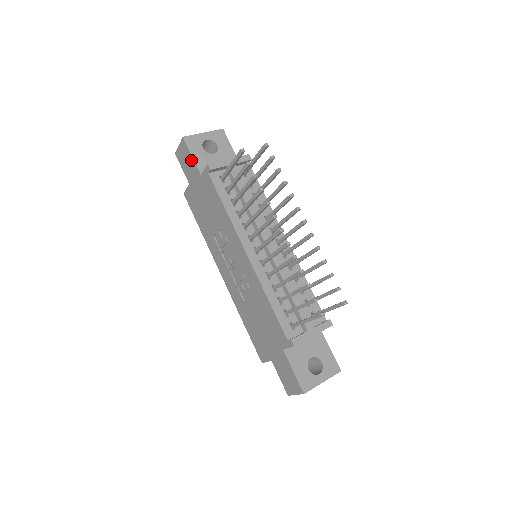
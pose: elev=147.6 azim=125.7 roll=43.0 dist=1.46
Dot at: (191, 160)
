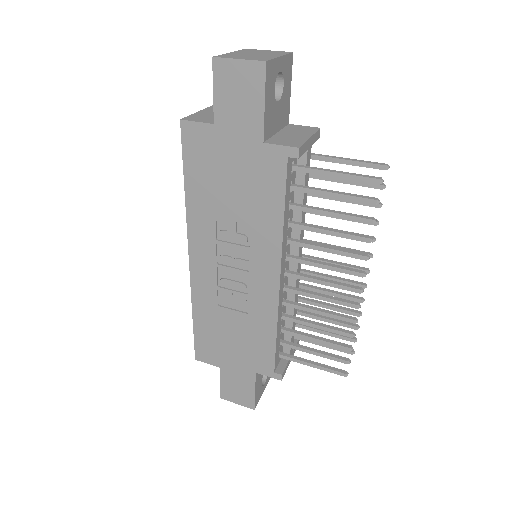
Dot at: (257, 107)
